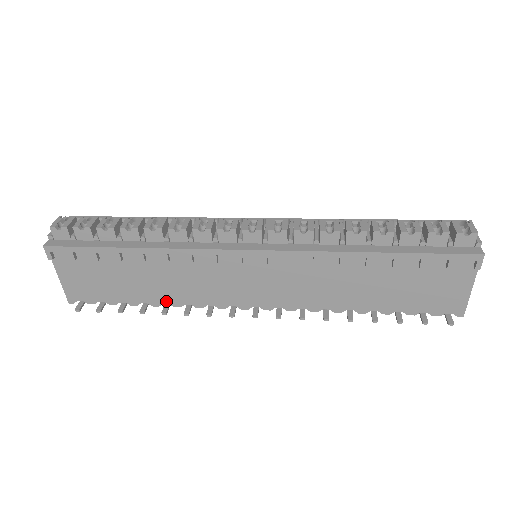
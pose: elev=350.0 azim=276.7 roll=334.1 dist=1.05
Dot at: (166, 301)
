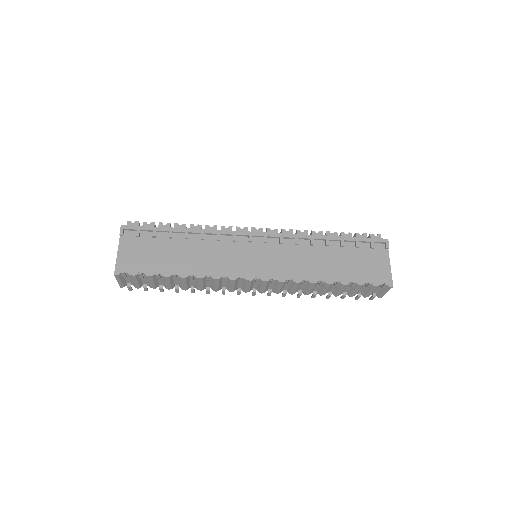
Dot at: (192, 273)
